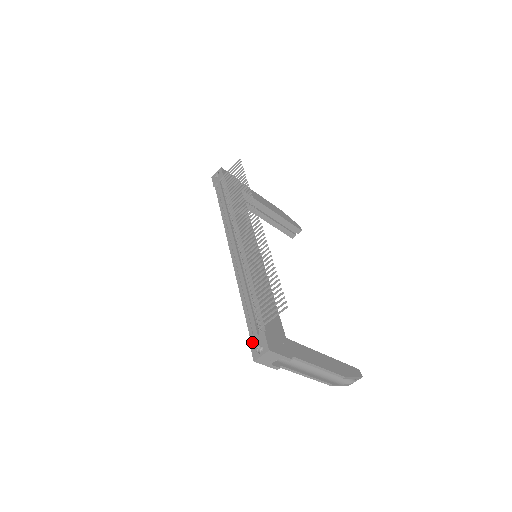
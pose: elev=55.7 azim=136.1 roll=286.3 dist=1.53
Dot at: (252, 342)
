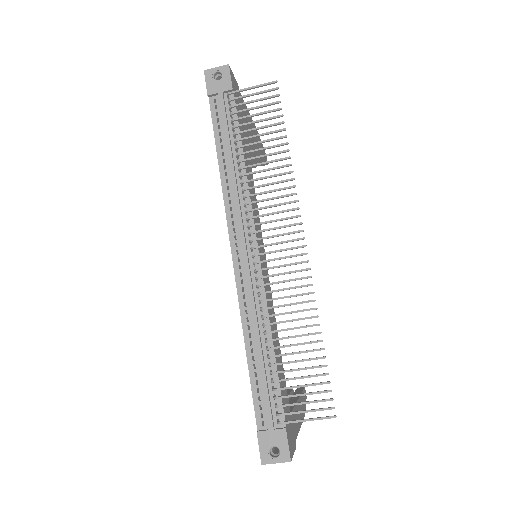
Dot at: (262, 435)
